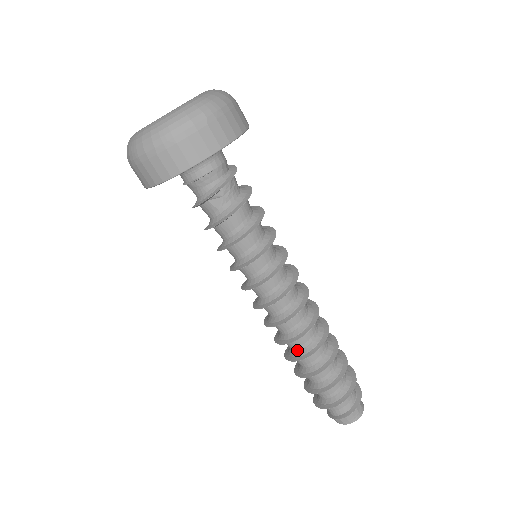
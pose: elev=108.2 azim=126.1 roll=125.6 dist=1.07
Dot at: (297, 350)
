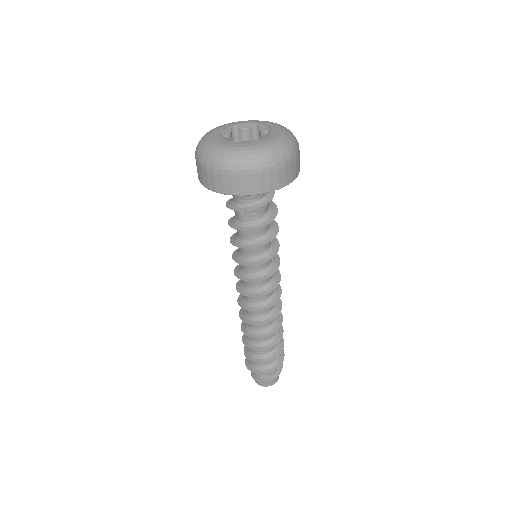
Dot at: (250, 327)
